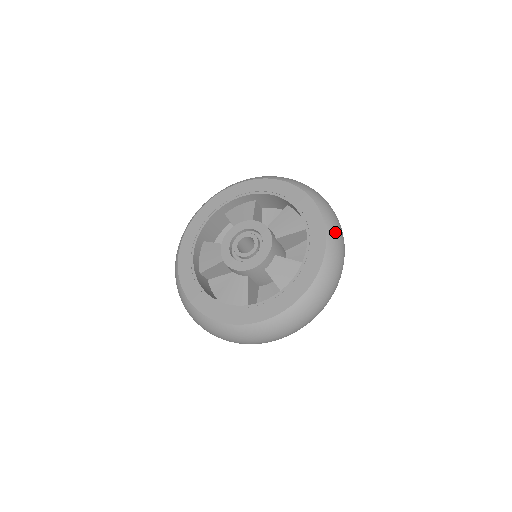
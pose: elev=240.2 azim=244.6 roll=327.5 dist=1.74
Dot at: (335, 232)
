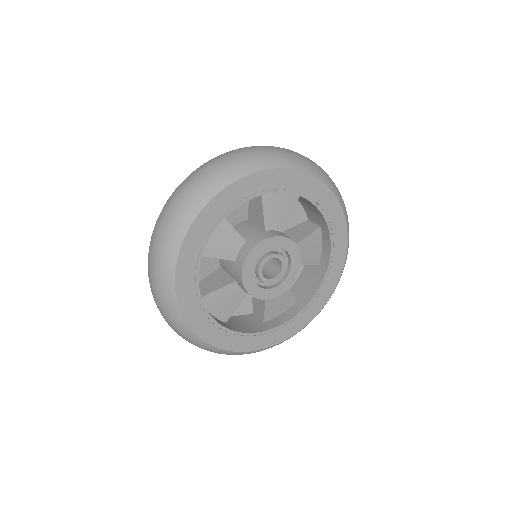
Dot at: occluded
